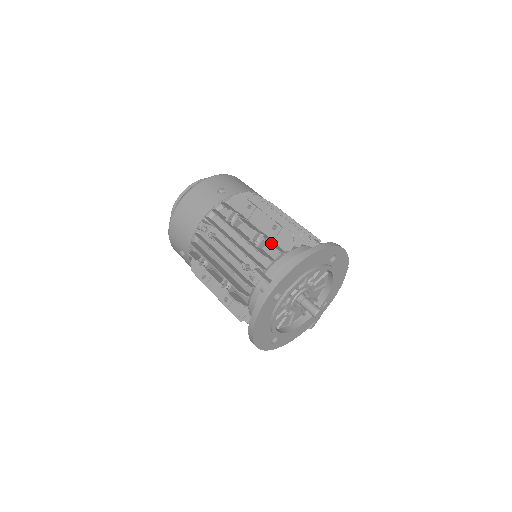
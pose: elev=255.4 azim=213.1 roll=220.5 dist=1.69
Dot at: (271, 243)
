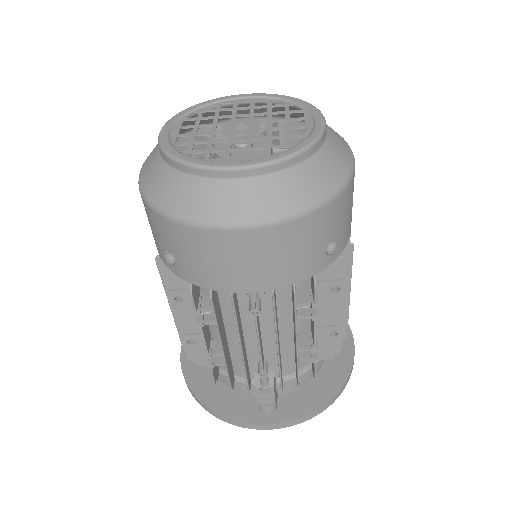
Dot at: occluded
